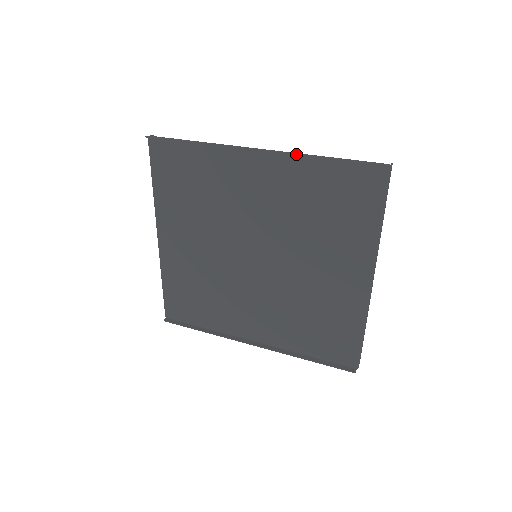
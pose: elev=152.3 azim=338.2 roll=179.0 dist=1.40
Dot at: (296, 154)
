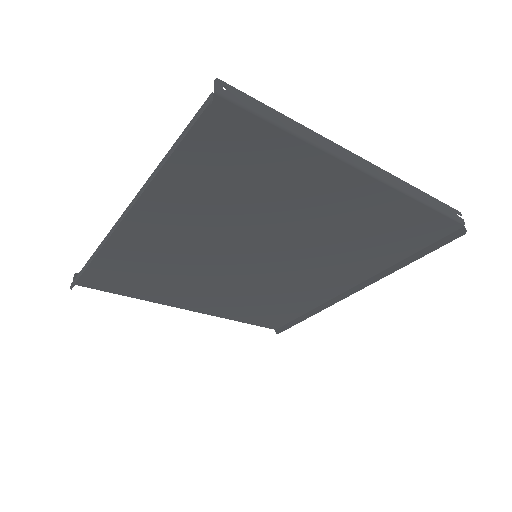
Dot at: (144, 188)
